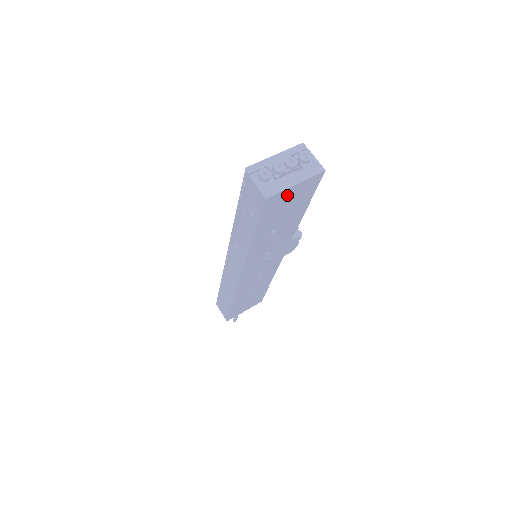
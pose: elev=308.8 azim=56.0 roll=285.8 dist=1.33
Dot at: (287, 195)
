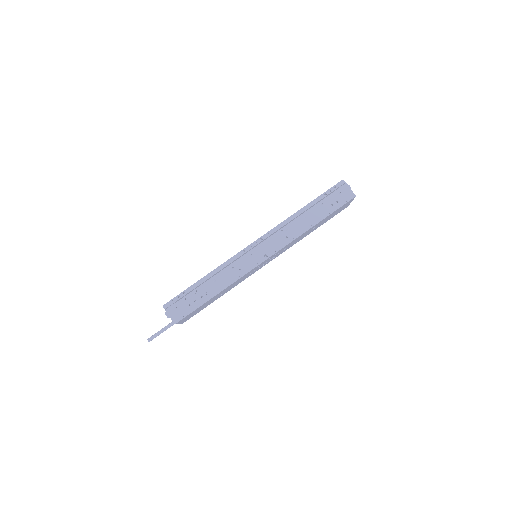
Dot at: (346, 205)
